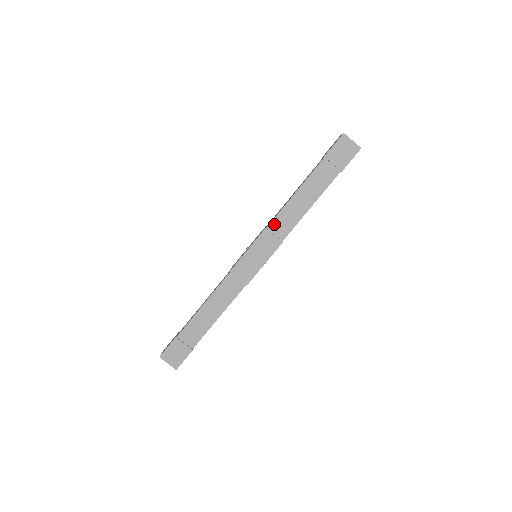
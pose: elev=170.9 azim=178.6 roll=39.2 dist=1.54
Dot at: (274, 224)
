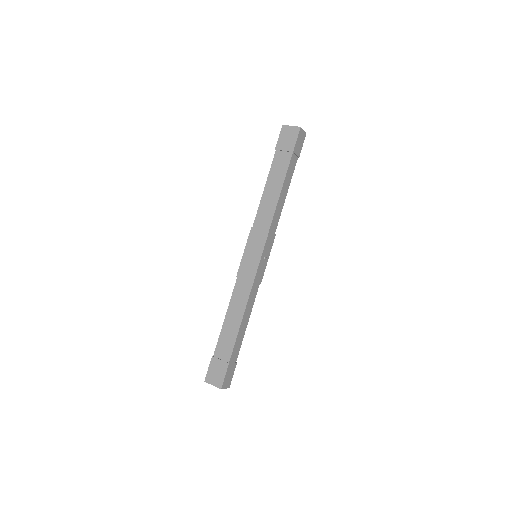
Dot at: (257, 221)
